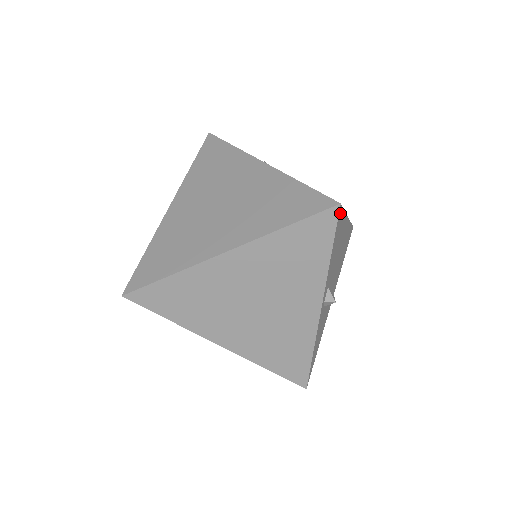
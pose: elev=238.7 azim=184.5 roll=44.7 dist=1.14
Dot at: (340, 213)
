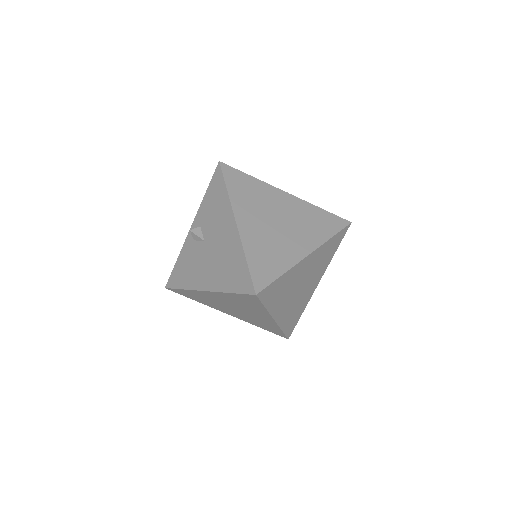
Dot at: occluded
